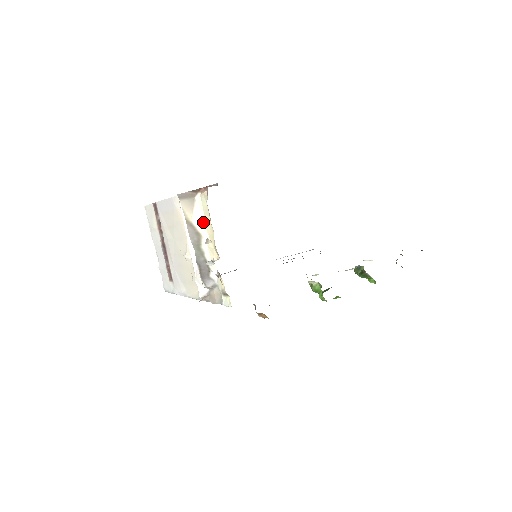
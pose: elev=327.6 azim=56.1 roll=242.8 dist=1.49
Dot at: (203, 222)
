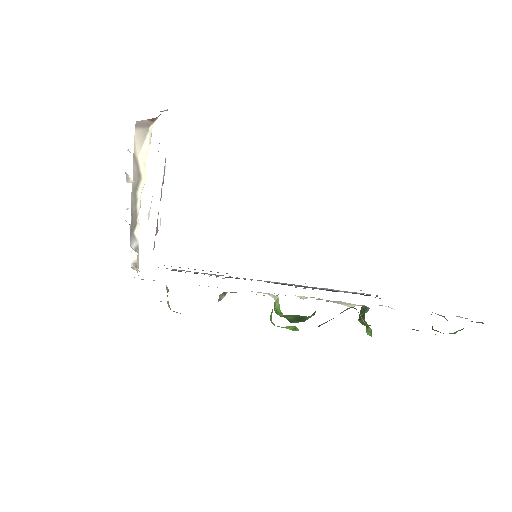
Dot at: (146, 159)
